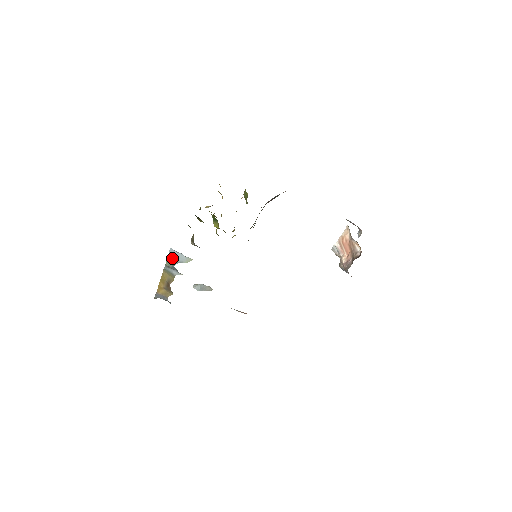
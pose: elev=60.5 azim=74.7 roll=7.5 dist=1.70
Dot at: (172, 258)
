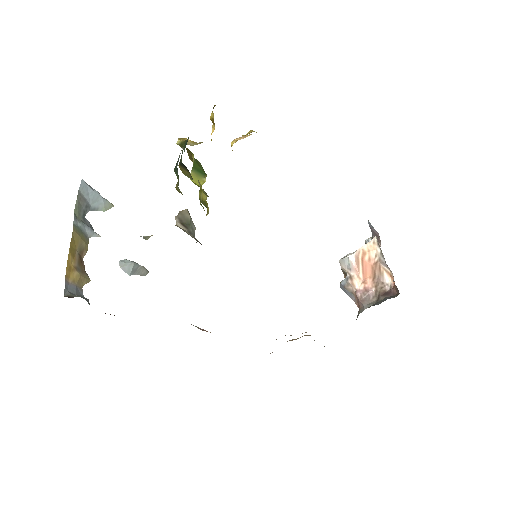
Dot at: (83, 200)
